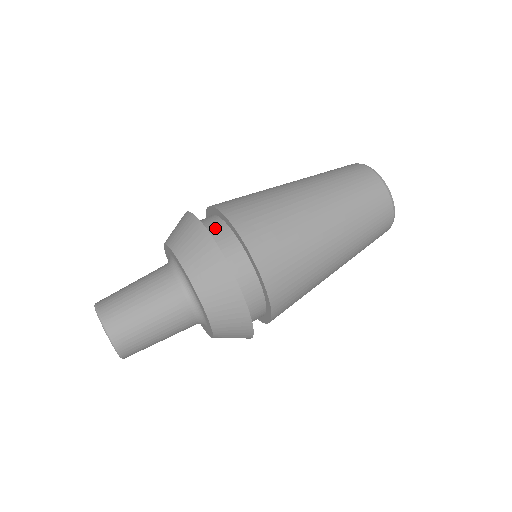
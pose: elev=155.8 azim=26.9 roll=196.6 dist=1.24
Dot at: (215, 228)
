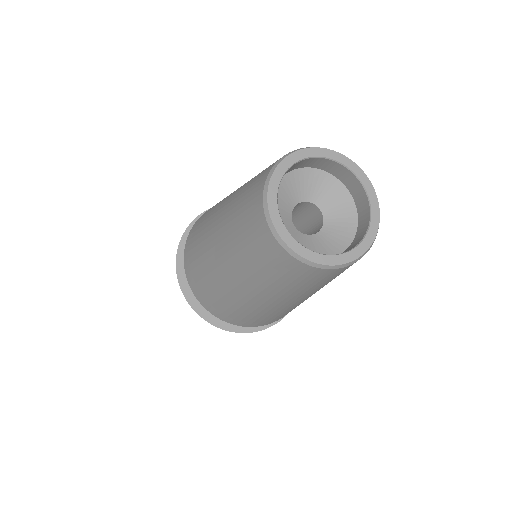
Dot at: occluded
